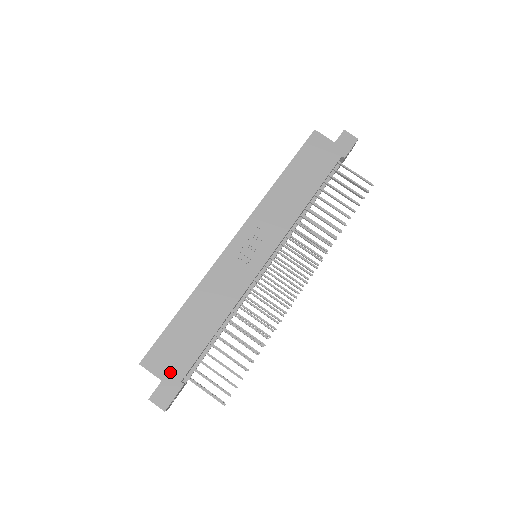
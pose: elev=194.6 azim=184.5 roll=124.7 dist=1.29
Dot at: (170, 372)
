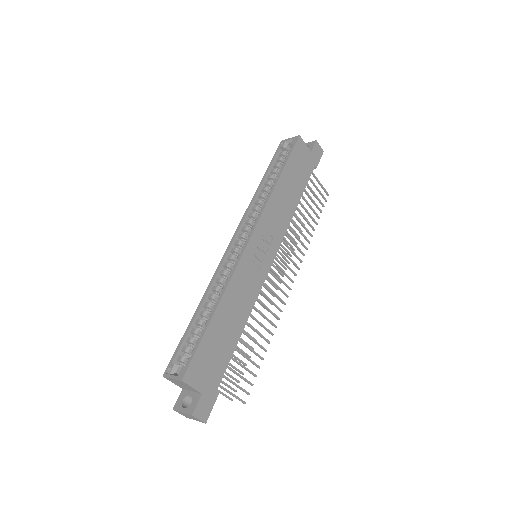
Dot at: (208, 383)
